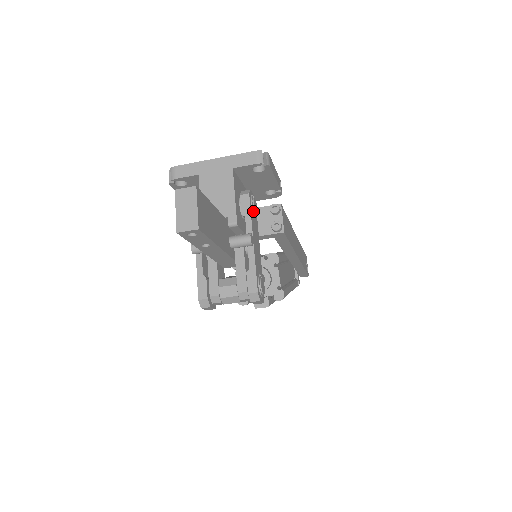
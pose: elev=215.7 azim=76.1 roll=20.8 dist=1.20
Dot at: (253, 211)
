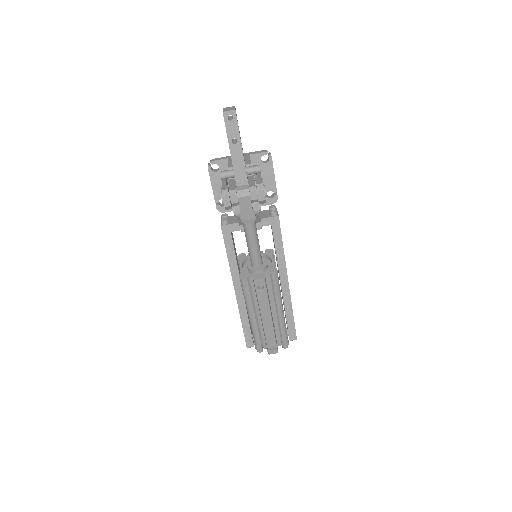
Dot at: occluded
